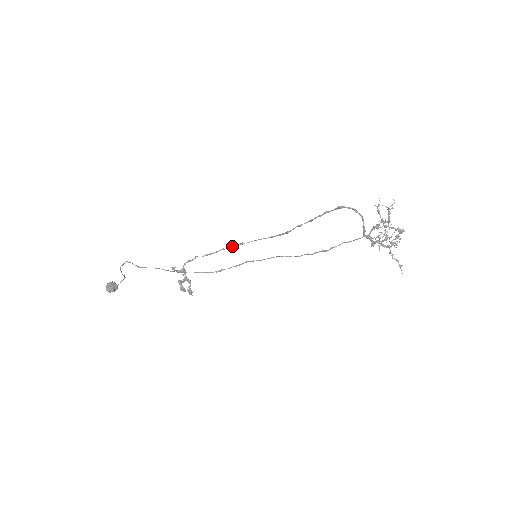
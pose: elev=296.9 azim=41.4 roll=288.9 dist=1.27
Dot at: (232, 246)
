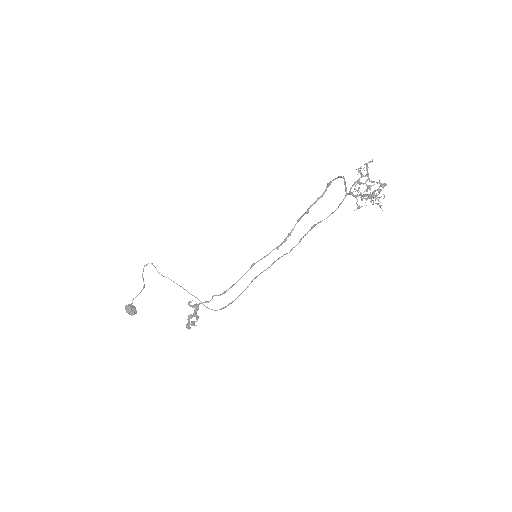
Dot at: (245, 273)
